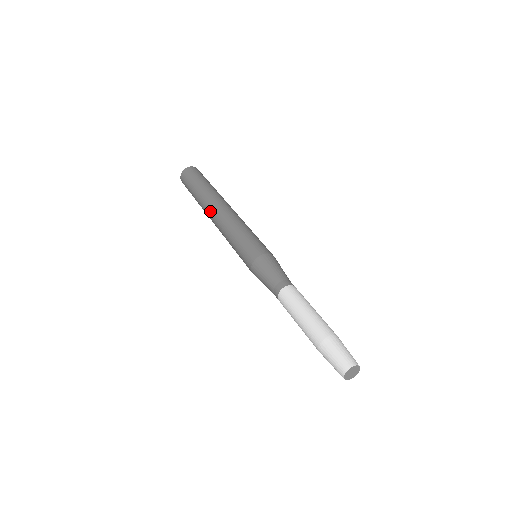
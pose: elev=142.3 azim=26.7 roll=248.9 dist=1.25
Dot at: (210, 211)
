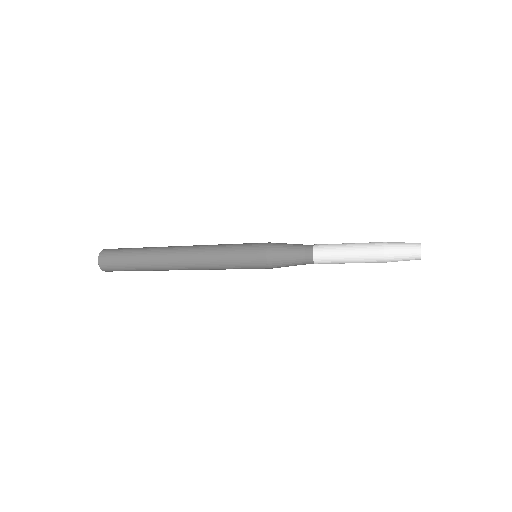
Dot at: (178, 246)
